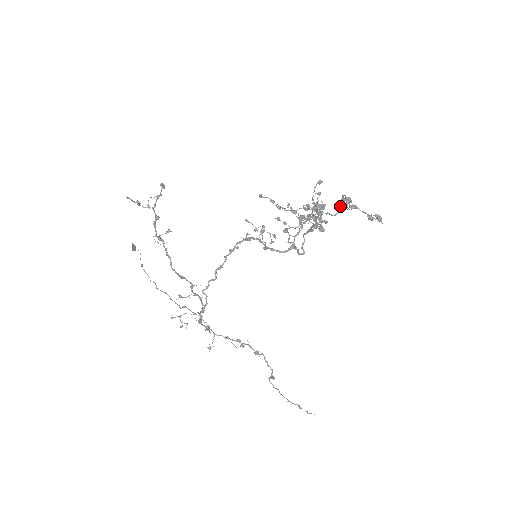
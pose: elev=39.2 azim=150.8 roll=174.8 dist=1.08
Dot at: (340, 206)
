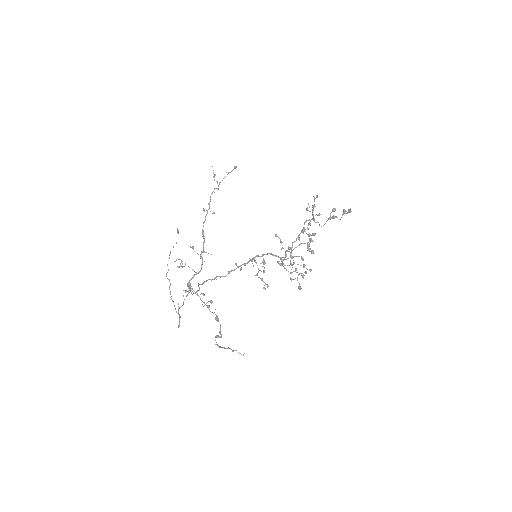
Dot at: occluded
